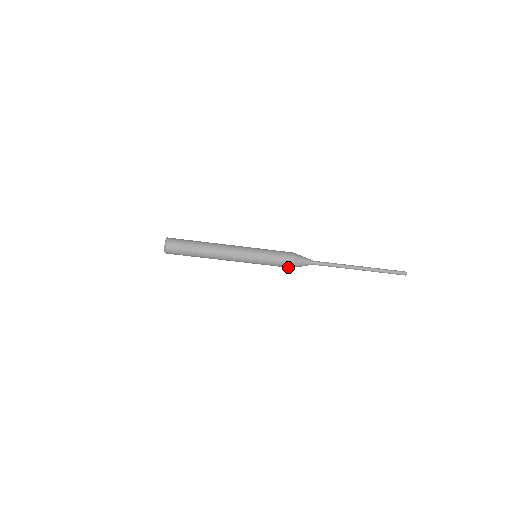
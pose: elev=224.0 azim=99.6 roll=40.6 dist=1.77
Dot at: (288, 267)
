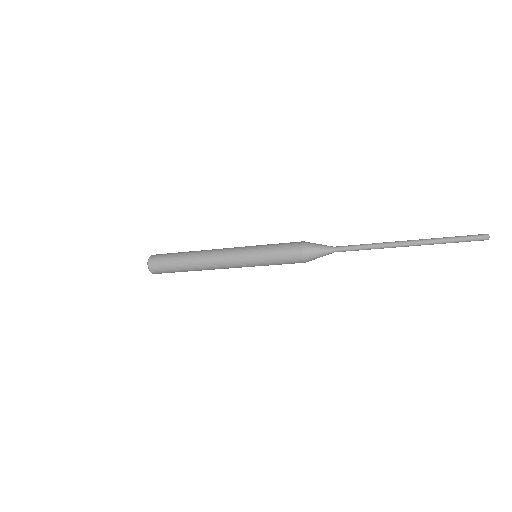
Dot at: occluded
